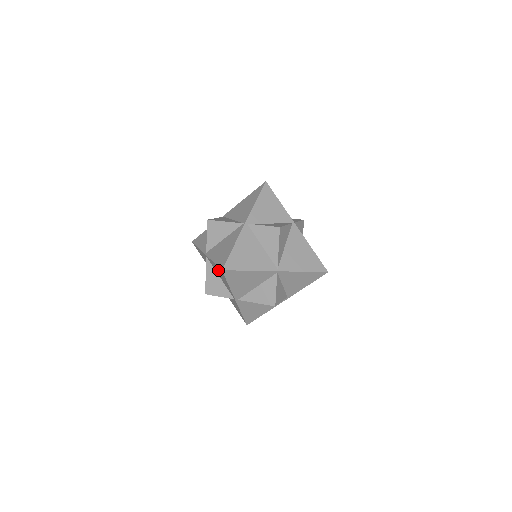
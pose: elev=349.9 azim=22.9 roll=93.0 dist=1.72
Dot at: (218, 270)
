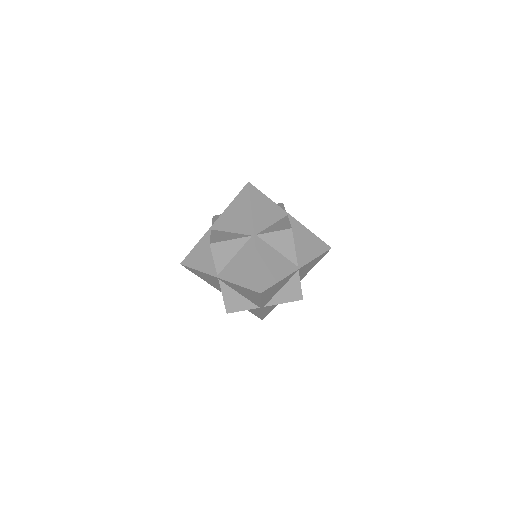
Dot at: (245, 291)
